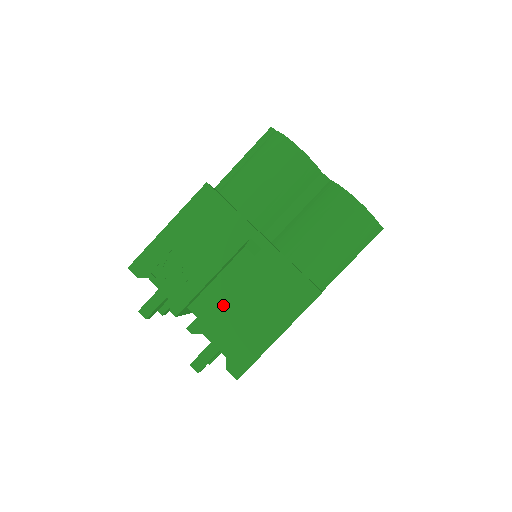
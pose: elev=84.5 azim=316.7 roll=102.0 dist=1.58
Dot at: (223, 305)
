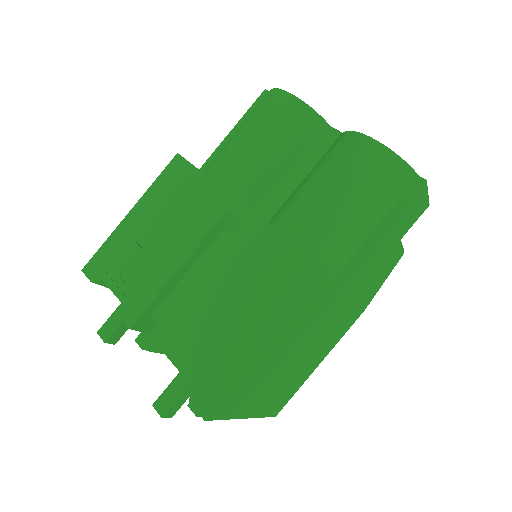
Dot at: (190, 305)
